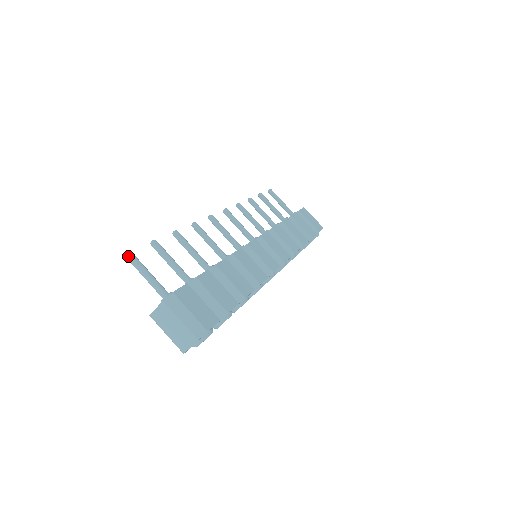
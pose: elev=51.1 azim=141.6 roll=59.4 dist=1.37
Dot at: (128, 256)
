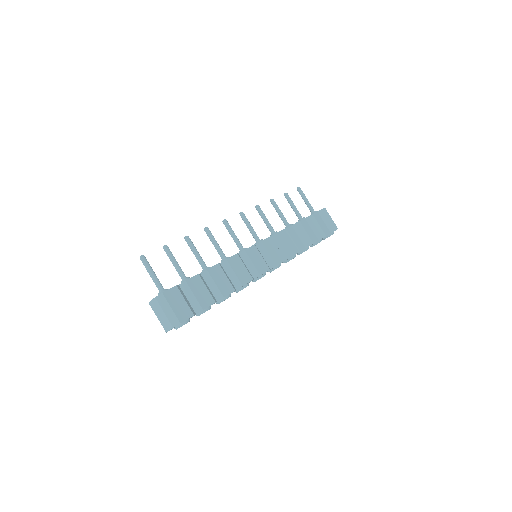
Dot at: (141, 259)
